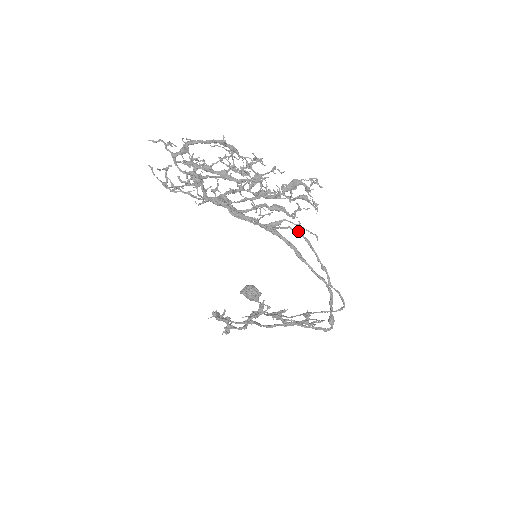
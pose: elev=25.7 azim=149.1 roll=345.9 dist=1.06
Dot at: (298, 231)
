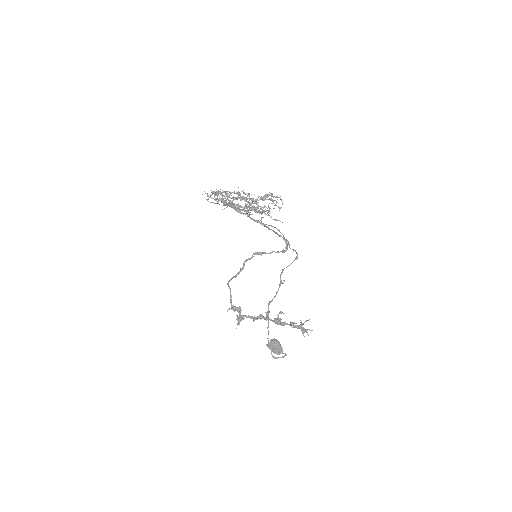
Dot at: (273, 226)
